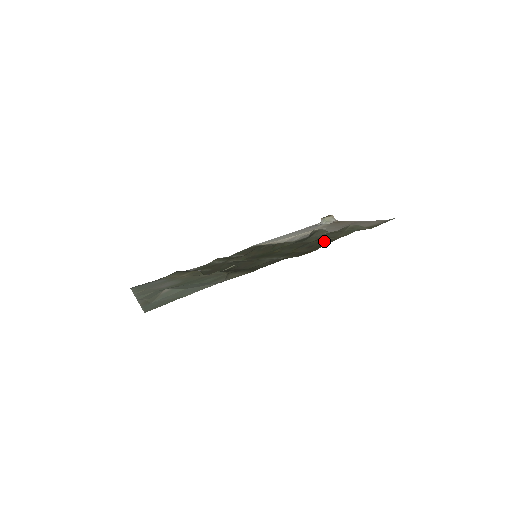
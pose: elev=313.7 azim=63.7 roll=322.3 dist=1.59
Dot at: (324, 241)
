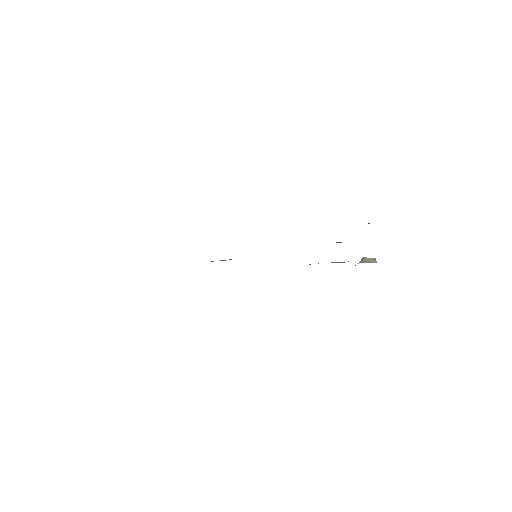
Dot at: occluded
